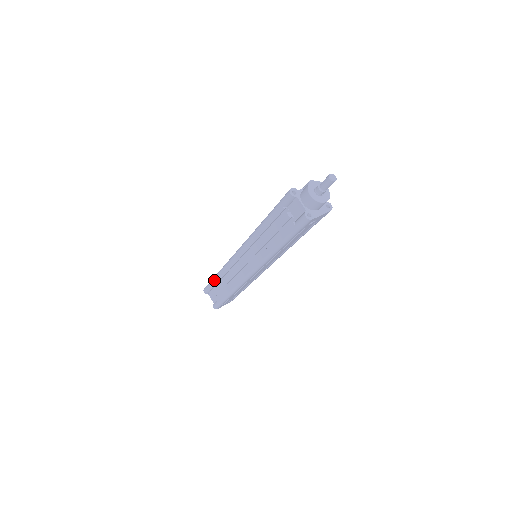
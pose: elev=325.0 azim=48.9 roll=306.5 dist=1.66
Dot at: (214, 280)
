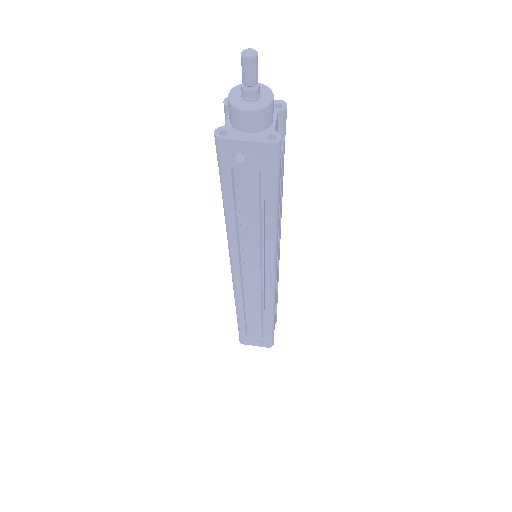
Dot at: occluded
